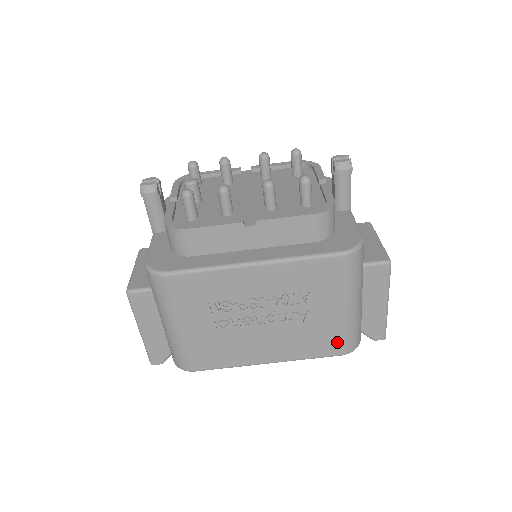
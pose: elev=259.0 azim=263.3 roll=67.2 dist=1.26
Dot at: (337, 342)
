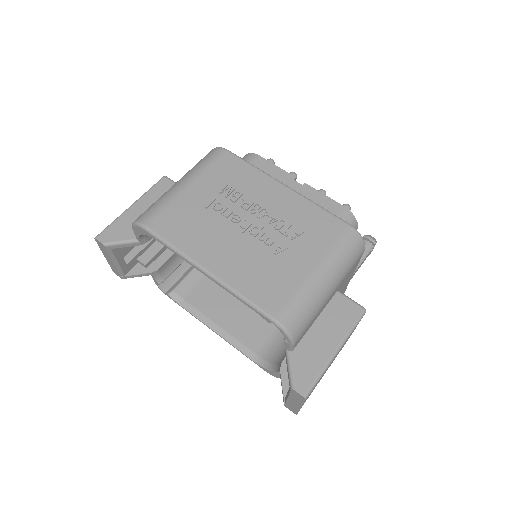
Dot at: (282, 299)
